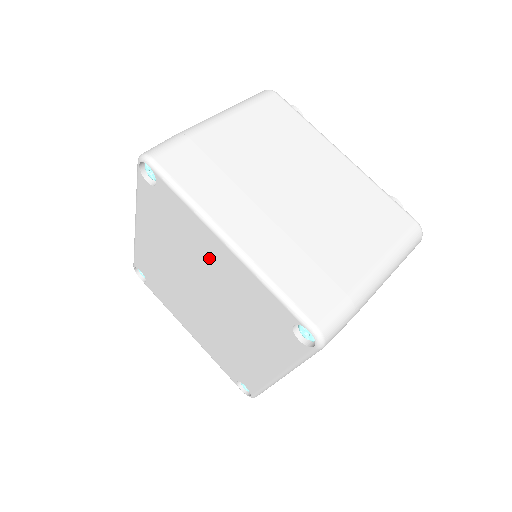
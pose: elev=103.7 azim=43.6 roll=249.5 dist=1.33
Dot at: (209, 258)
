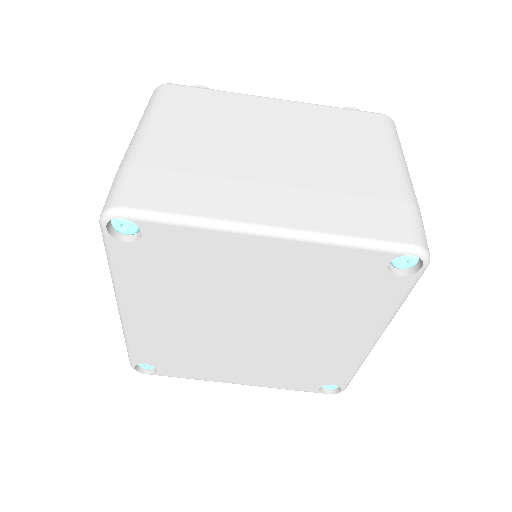
Dot at: (248, 272)
